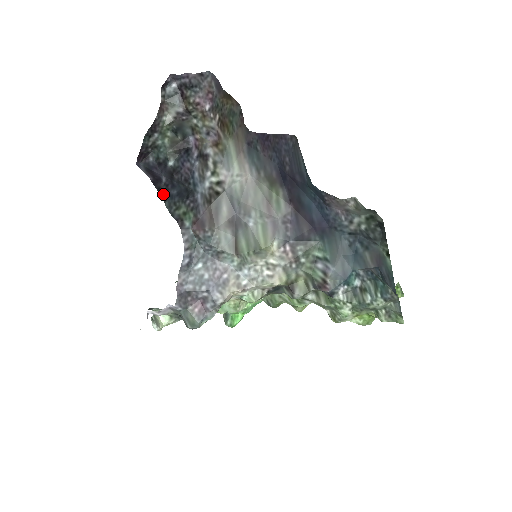
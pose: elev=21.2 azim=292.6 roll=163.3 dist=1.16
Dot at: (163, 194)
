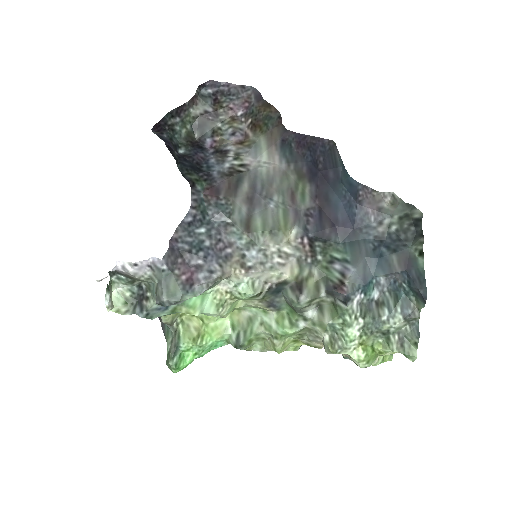
Dot at: (176, 158)
